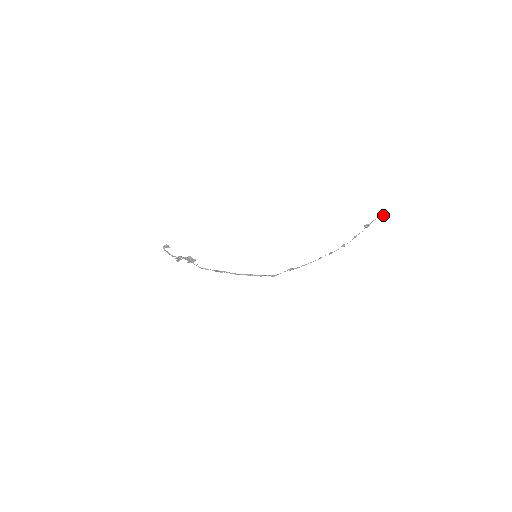
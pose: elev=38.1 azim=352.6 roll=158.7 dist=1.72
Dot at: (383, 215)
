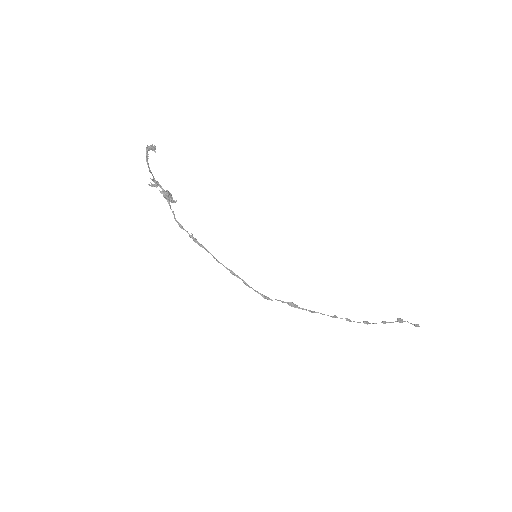
Dot at: occluded
